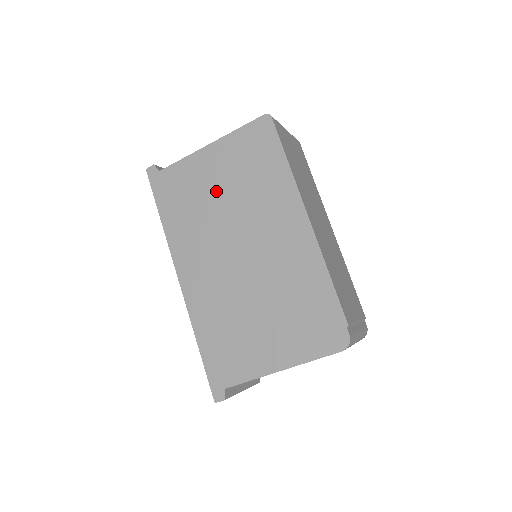
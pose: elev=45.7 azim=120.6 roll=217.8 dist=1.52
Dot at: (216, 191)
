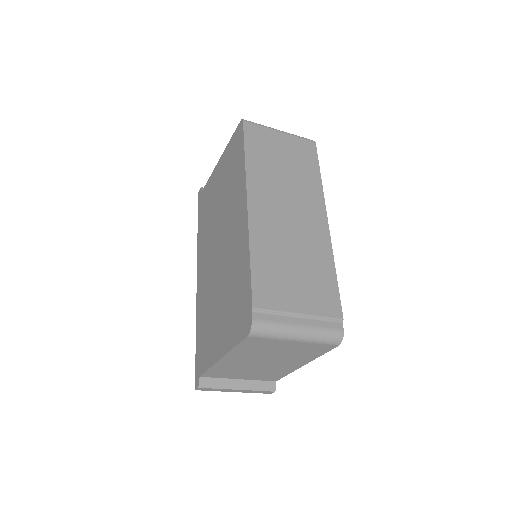
Dot at: (217, 198)
